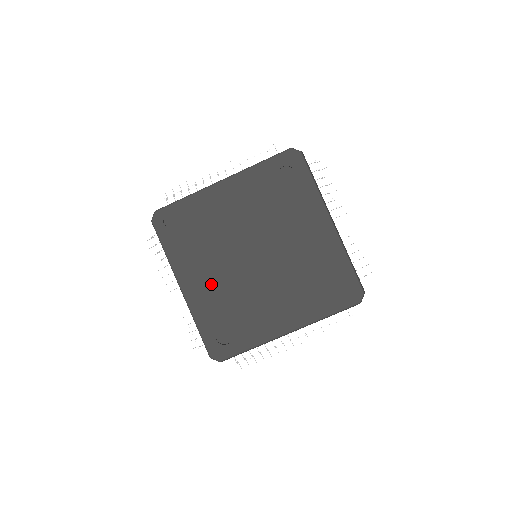
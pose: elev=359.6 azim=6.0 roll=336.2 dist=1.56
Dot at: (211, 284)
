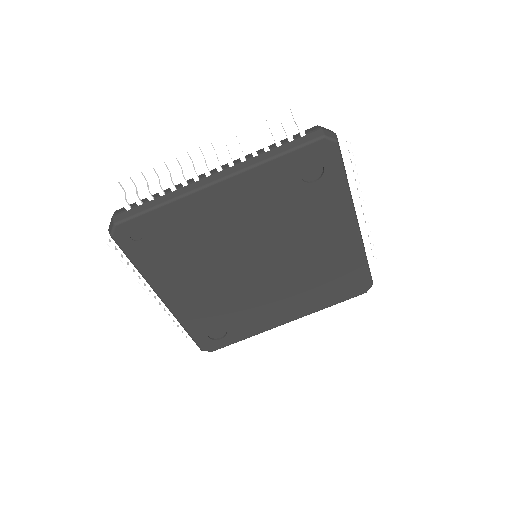
Dot at: (202, 294)
